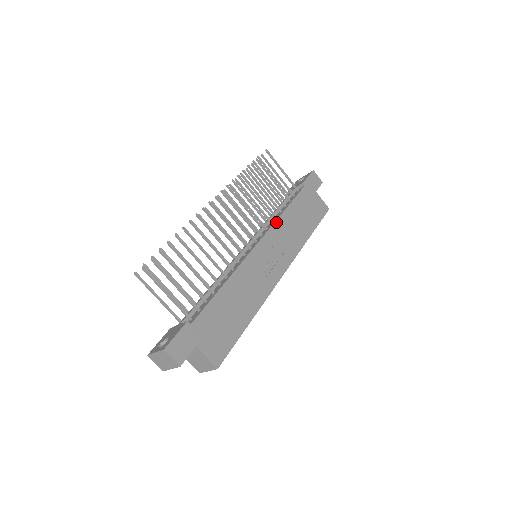
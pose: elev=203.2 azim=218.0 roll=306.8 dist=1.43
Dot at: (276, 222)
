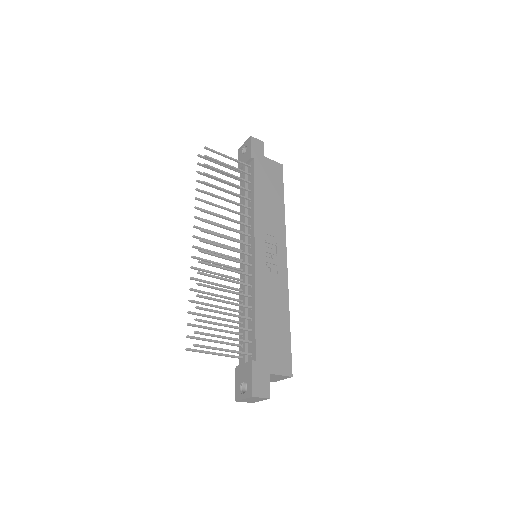
Dot at: (255, 216)
